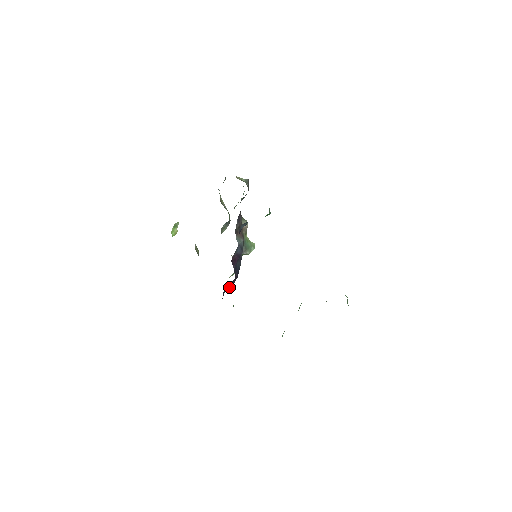
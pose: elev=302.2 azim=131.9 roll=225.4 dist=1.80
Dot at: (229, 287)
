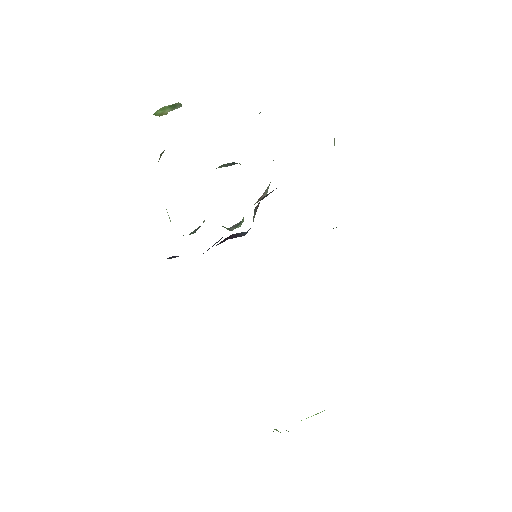
Dot at: (175, 256)
